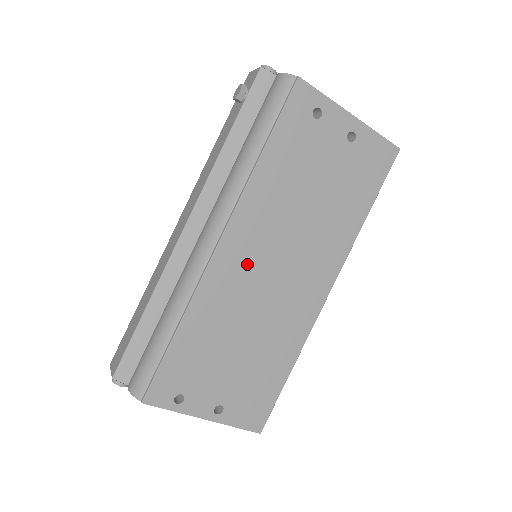
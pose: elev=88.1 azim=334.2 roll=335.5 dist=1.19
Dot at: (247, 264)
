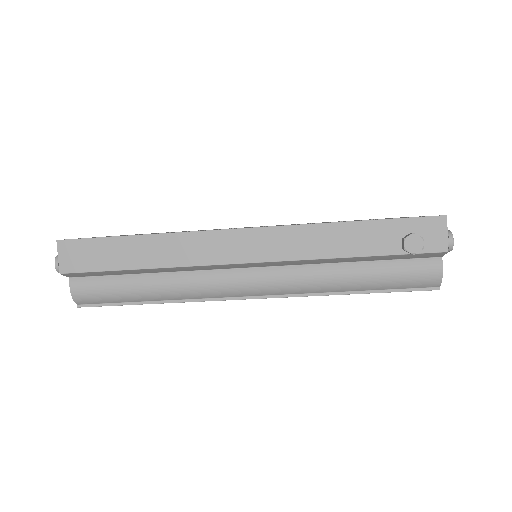
Dot at: occluded
